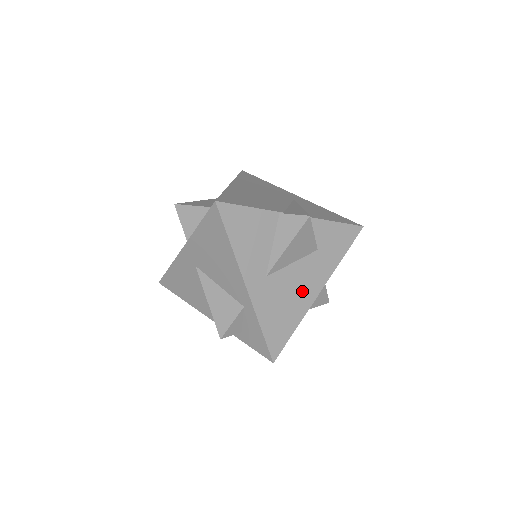
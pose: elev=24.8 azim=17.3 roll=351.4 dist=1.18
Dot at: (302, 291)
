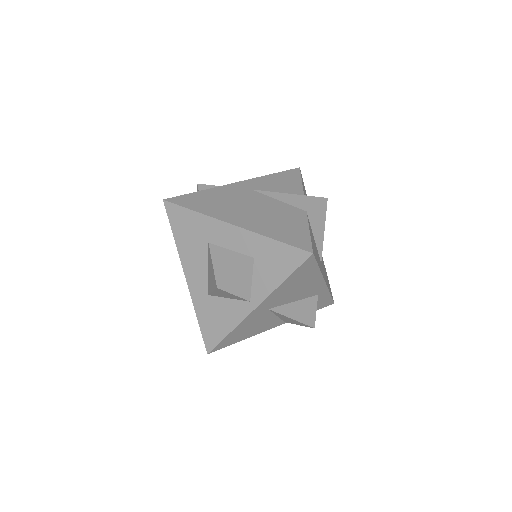
Dot at: occluded
